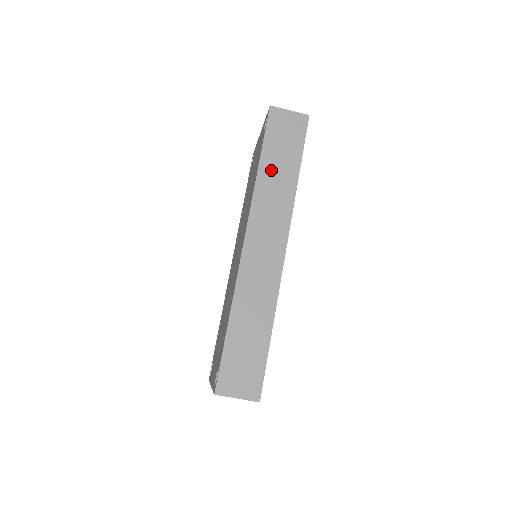
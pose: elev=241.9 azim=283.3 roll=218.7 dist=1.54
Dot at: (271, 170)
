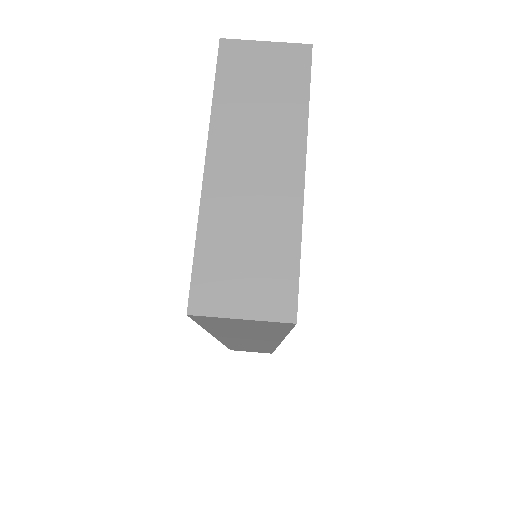
Dot at: occluded
